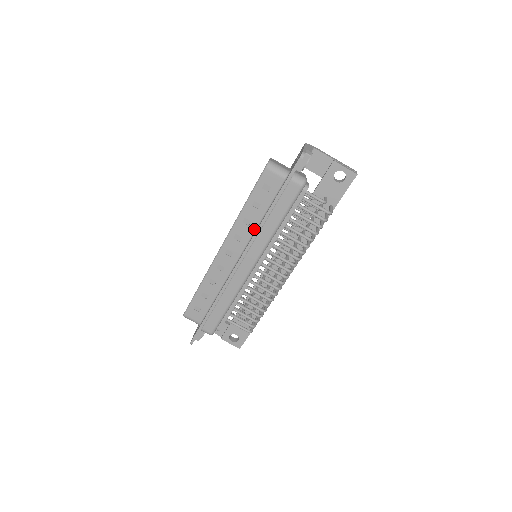
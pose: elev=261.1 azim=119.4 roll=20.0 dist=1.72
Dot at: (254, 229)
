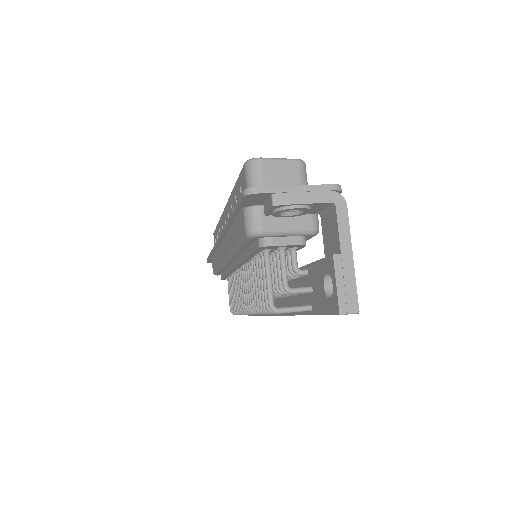
Dot at: occluded
